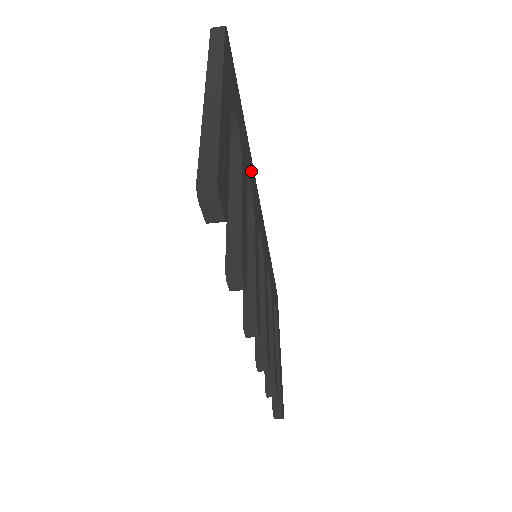
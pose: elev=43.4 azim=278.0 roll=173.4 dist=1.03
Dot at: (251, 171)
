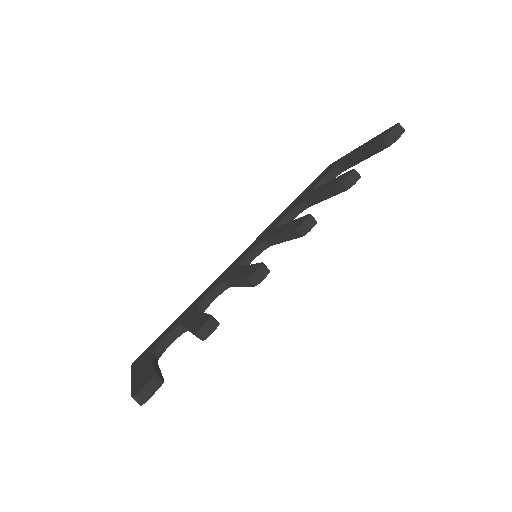
Dot at: occluded
